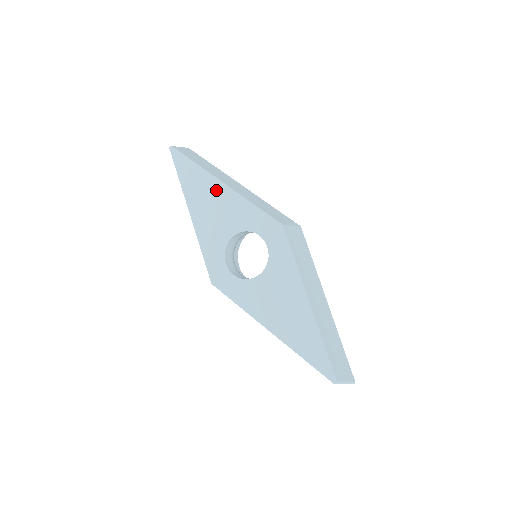
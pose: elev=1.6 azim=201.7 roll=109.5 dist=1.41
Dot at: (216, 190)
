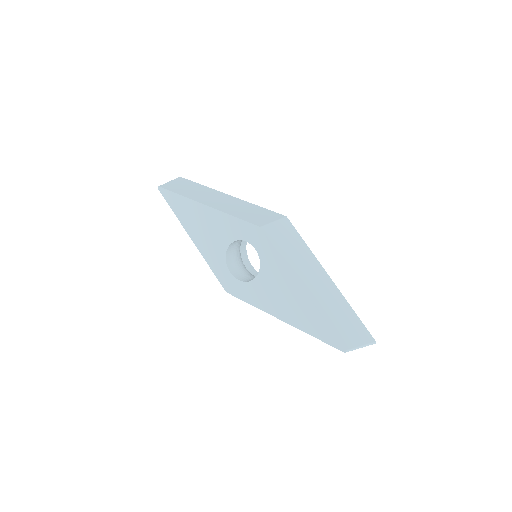
Dot at: (202, 213)
